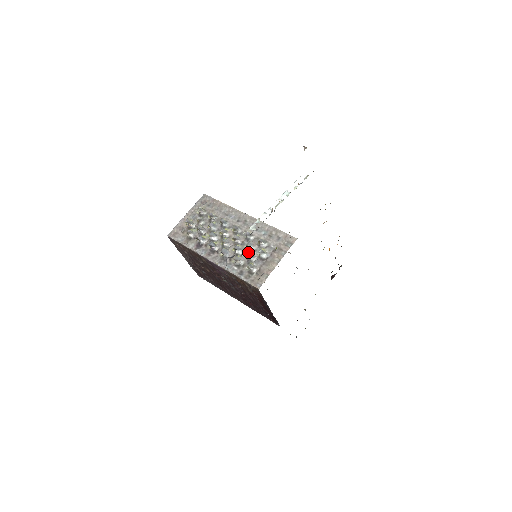
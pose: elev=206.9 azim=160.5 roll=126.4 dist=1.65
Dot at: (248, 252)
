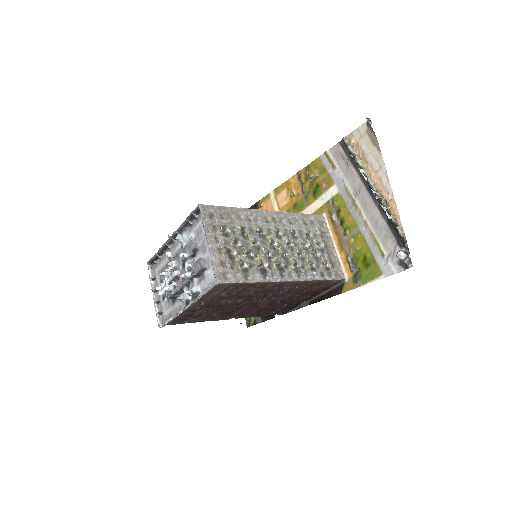
Dot at: (307, 250)
